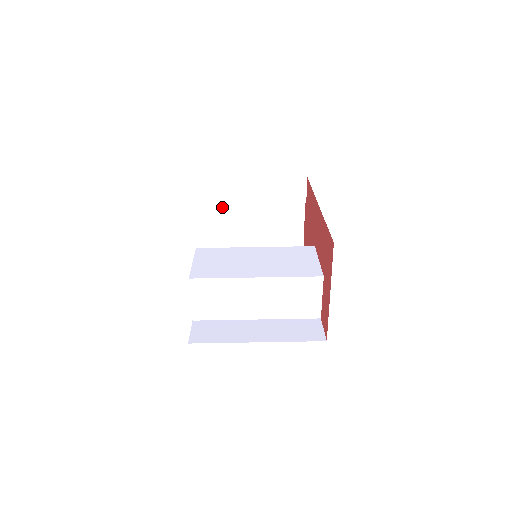
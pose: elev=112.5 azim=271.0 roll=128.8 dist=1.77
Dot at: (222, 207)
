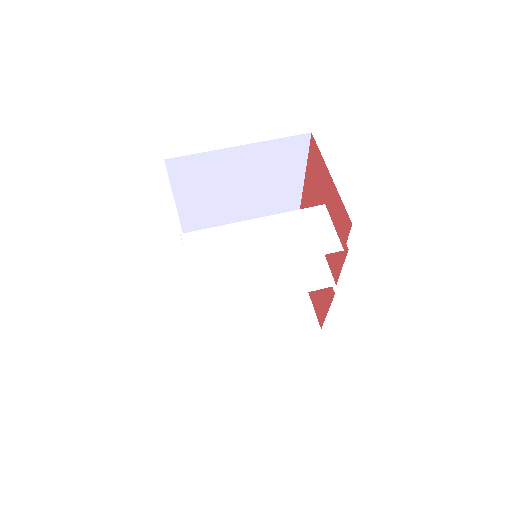
Dot at: occluded
